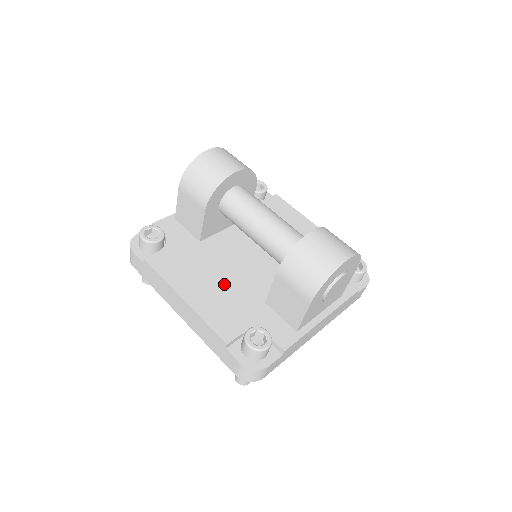
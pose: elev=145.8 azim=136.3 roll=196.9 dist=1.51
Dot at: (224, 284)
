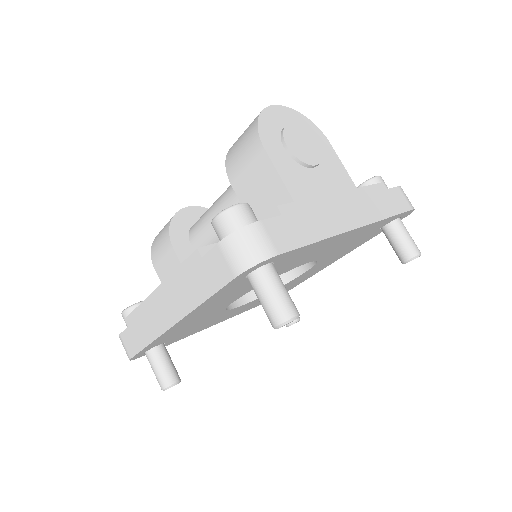
Dot at: occluded
